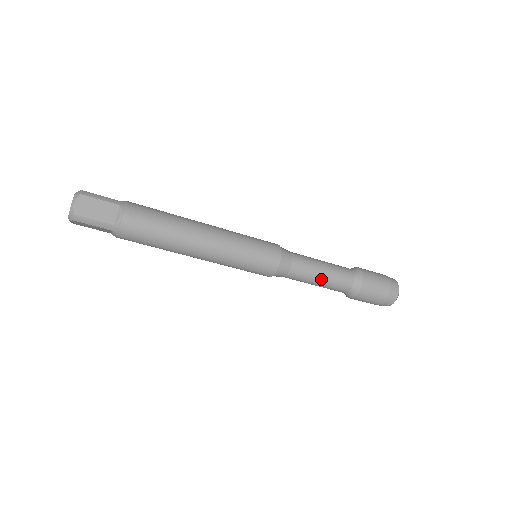
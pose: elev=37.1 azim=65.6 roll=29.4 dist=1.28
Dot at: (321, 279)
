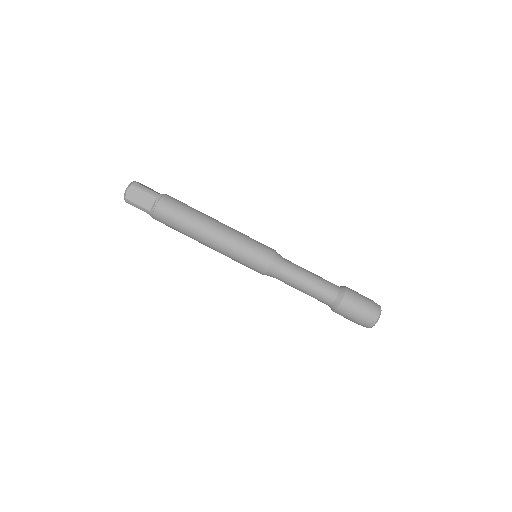
Dot at: (311, 275)
